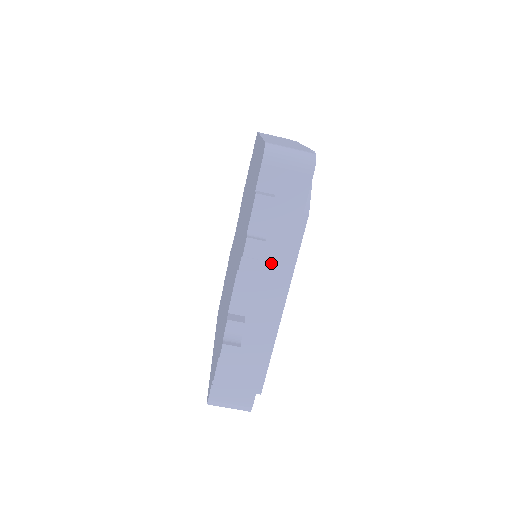
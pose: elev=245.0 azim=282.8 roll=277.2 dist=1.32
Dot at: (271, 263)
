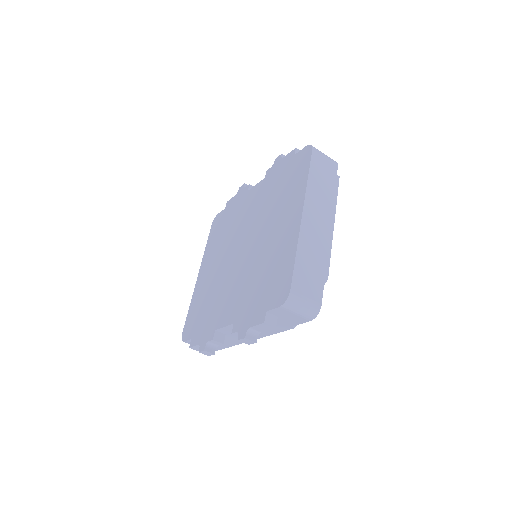
Dot at: occluded
